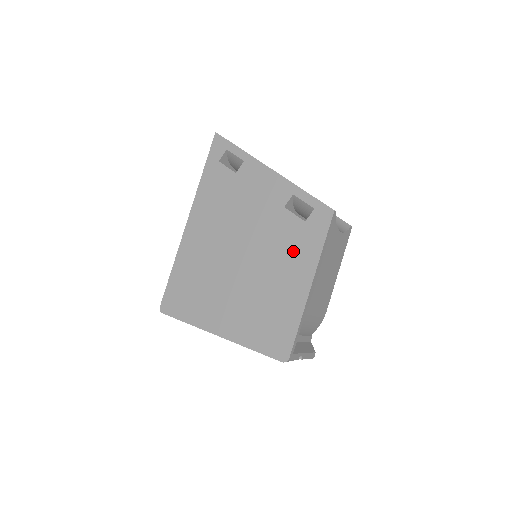
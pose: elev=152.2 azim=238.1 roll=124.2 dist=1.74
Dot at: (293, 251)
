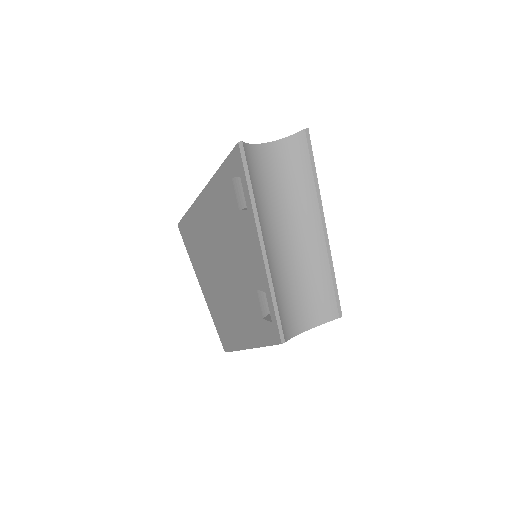
Dot at: (249, 320)
